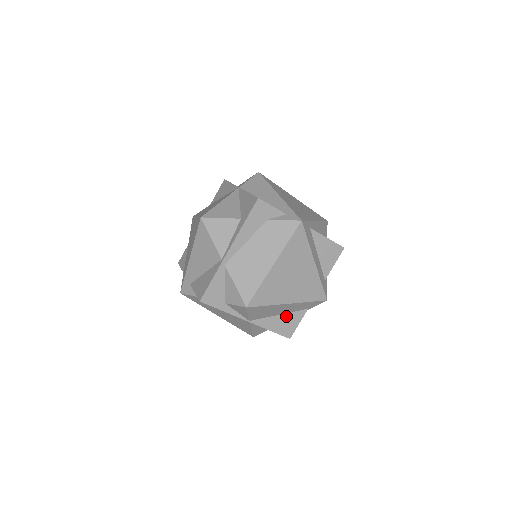
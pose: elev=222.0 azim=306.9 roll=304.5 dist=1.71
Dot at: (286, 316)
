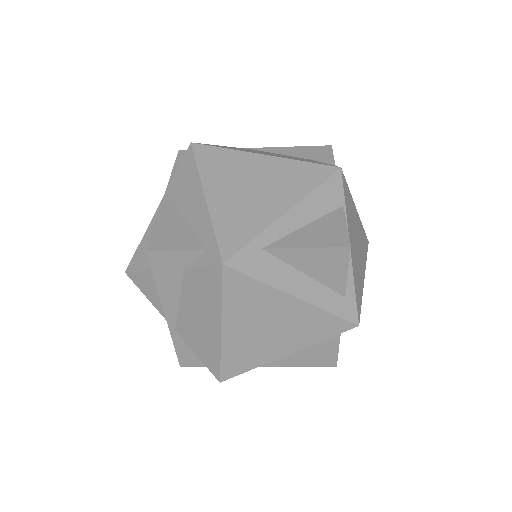
Dot at: (310, 349)
